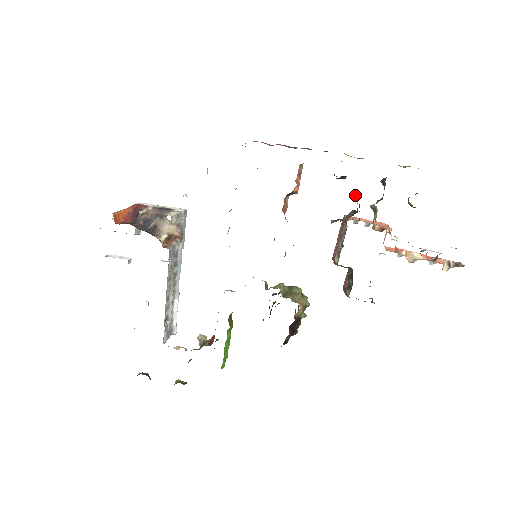
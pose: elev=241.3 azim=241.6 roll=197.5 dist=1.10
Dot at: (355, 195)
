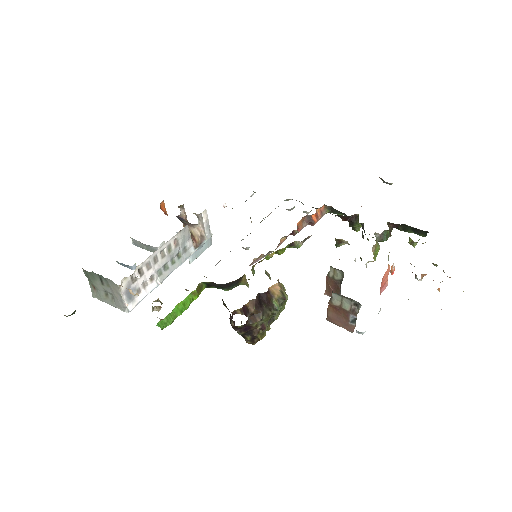
Dot at: occluded
